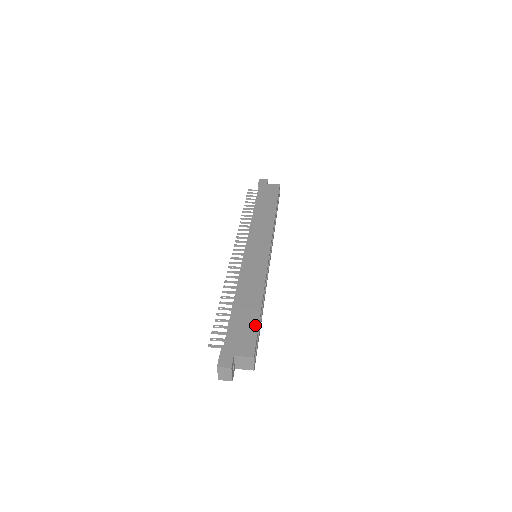
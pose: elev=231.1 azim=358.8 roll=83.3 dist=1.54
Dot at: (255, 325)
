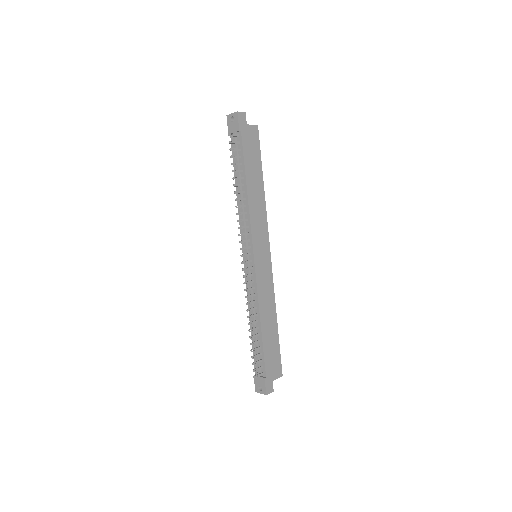
Dot at: (278, 348)
